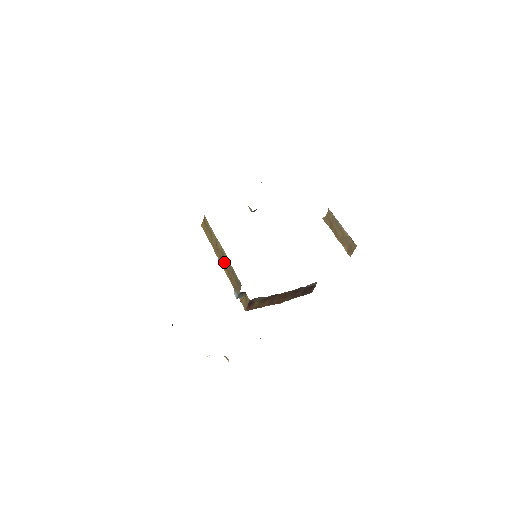
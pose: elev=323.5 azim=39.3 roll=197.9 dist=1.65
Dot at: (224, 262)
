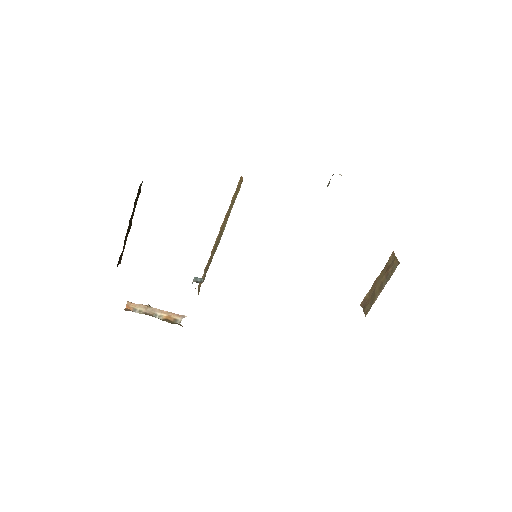
Dot at: (217, 241)
